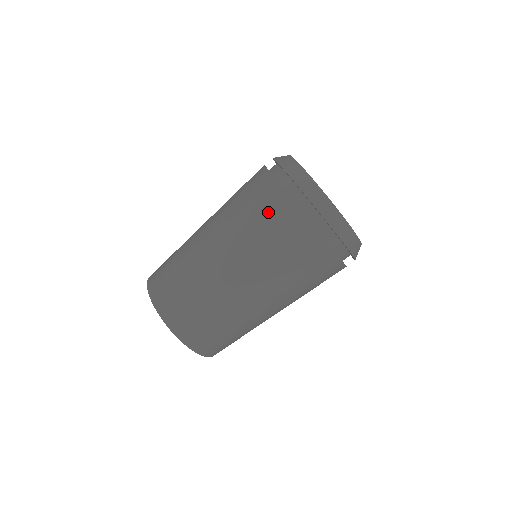
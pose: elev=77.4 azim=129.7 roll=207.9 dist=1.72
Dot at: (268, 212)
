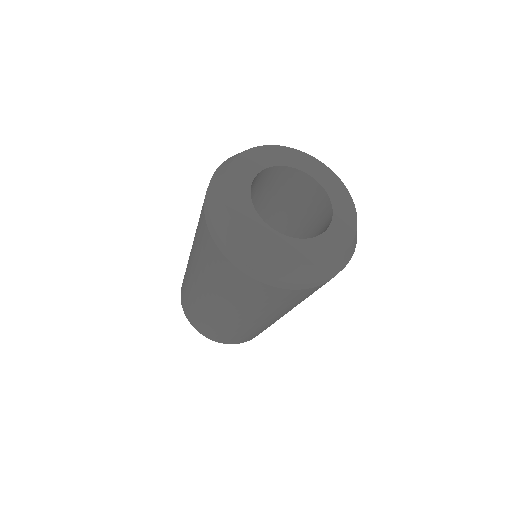
Dot at: (246, 291)
